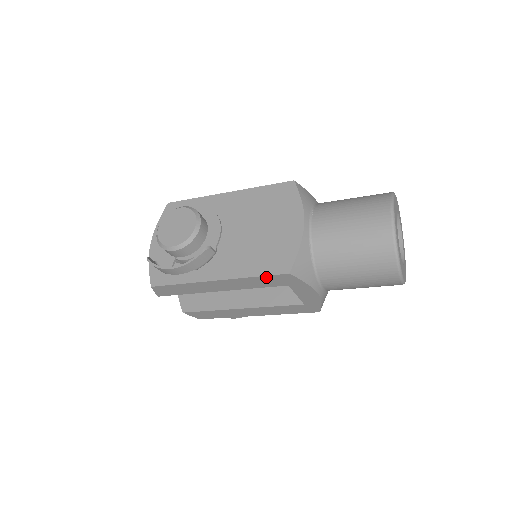
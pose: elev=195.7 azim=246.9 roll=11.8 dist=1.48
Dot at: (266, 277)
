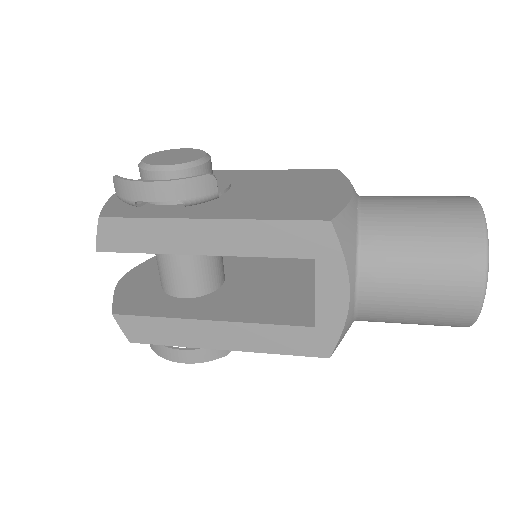
Dot at: (290, 225)
